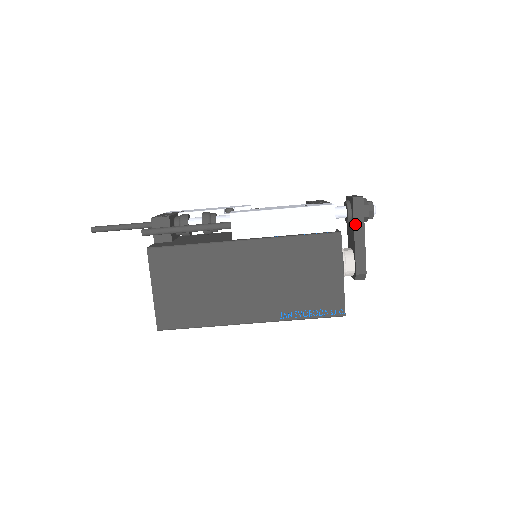
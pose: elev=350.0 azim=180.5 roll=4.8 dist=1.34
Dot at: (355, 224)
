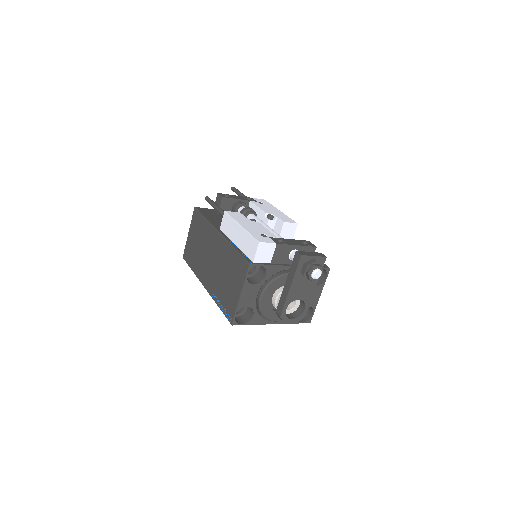
Dot at: (289, 273)
